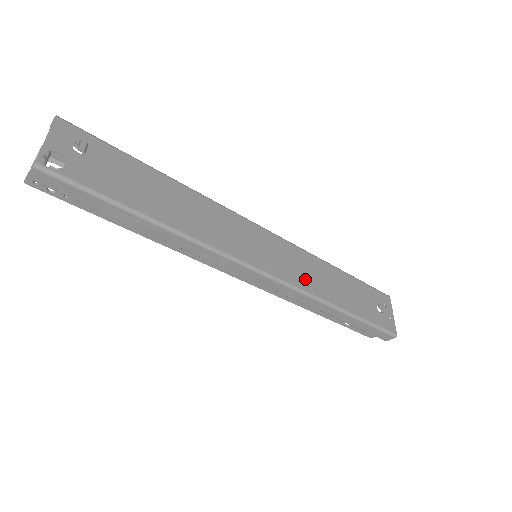
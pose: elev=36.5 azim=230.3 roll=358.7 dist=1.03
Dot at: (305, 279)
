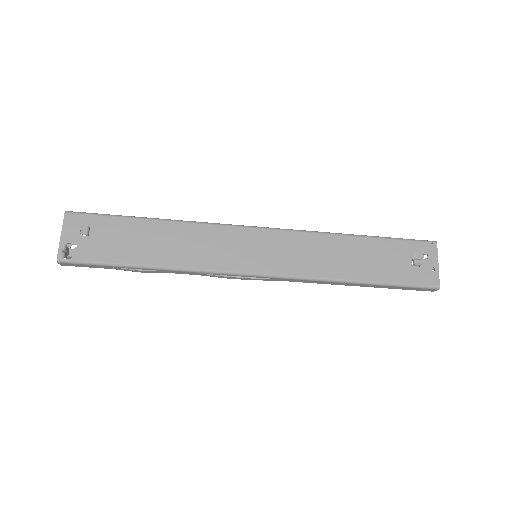
Dot at: (308, 264)
